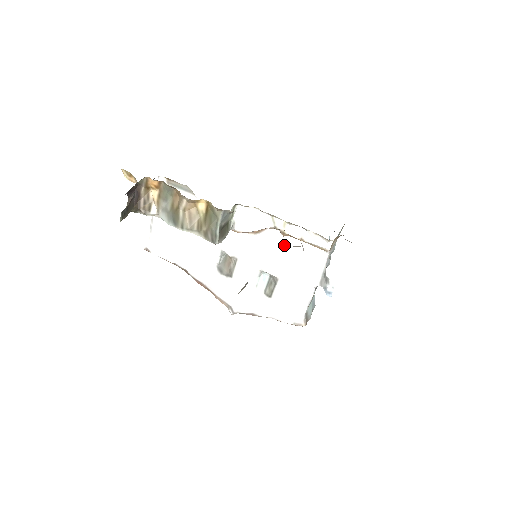
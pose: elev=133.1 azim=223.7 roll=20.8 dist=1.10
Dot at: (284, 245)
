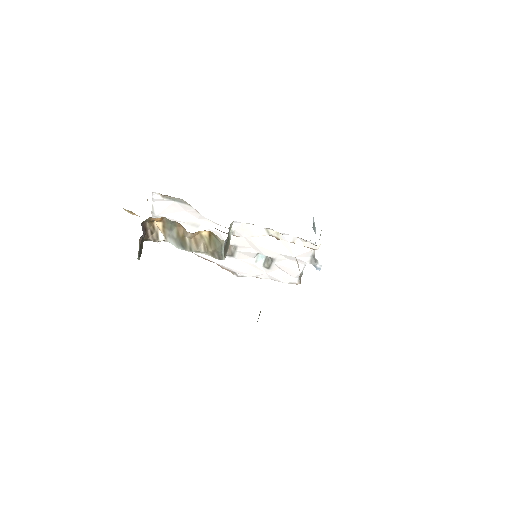
Dot at: occluded
